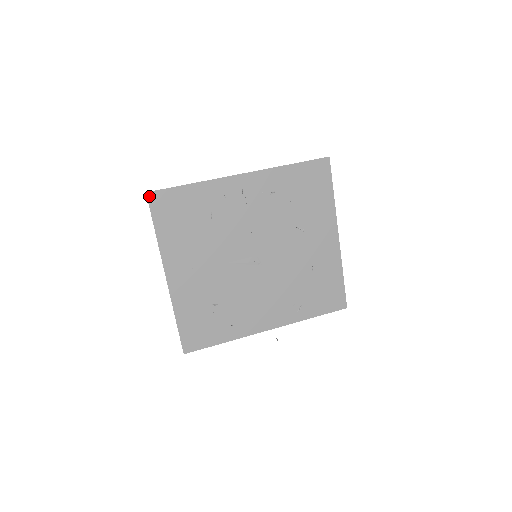
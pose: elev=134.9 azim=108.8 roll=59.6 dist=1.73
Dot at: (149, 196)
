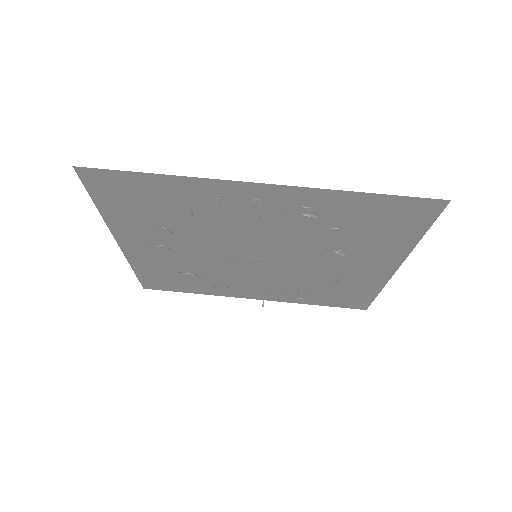
Dot at: (79, 171)
